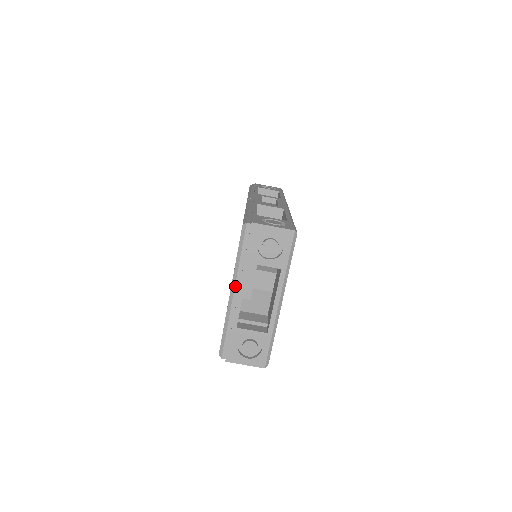
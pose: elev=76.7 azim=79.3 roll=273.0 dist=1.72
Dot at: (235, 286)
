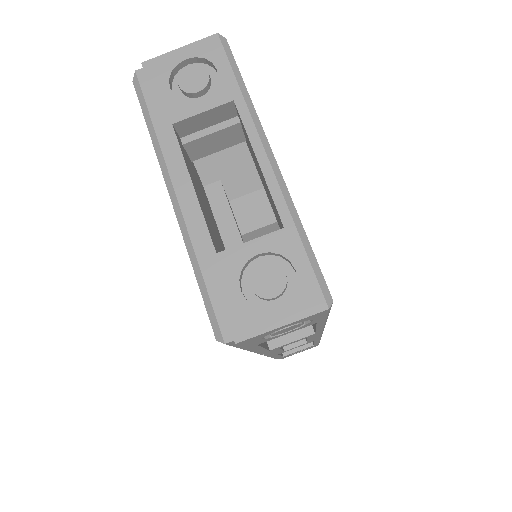
Dot at: (171, 179)
